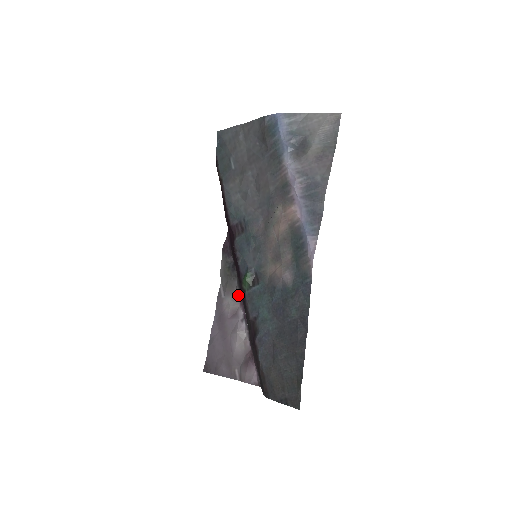
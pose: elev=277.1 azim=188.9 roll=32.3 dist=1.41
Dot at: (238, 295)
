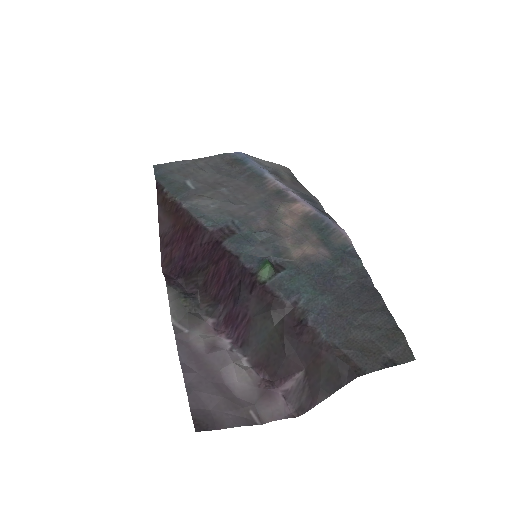
Dot at: (210, 326)
